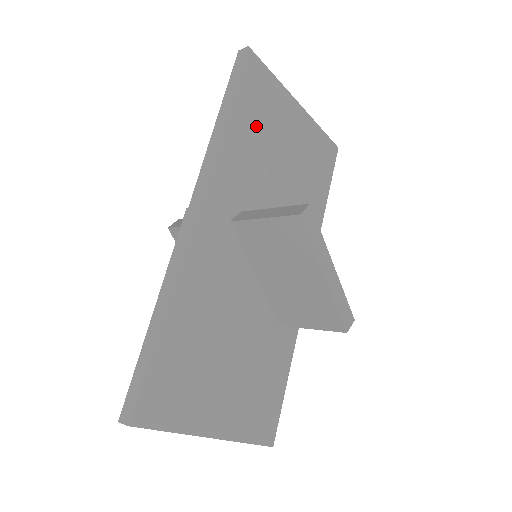
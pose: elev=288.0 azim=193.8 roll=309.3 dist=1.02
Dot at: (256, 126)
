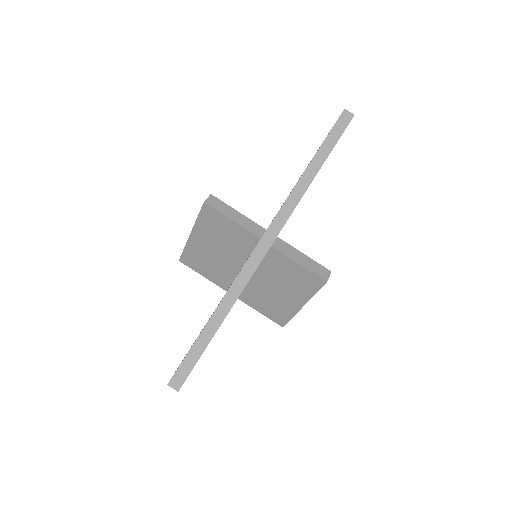
Dot at: occluded
